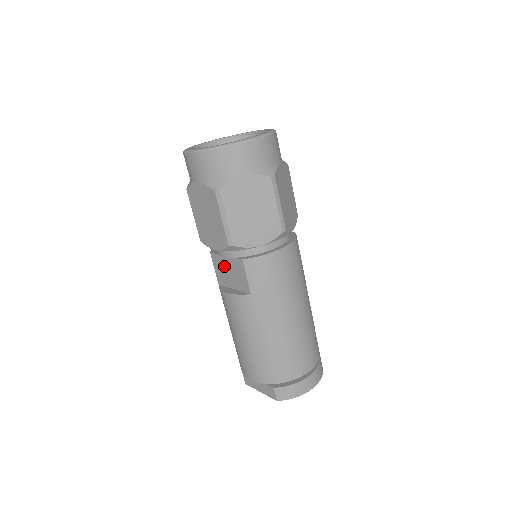
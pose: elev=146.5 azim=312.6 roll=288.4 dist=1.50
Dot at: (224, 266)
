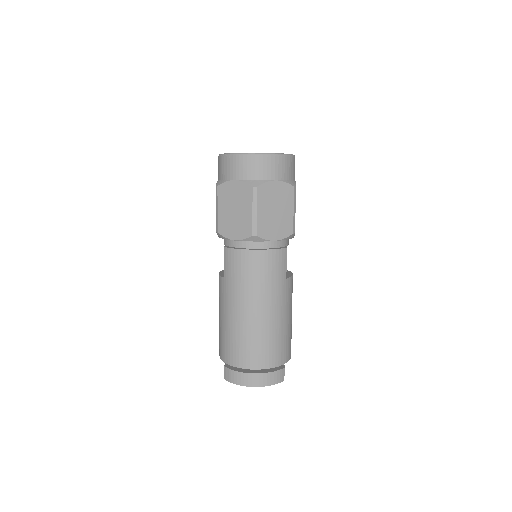
Dot at: occluded
